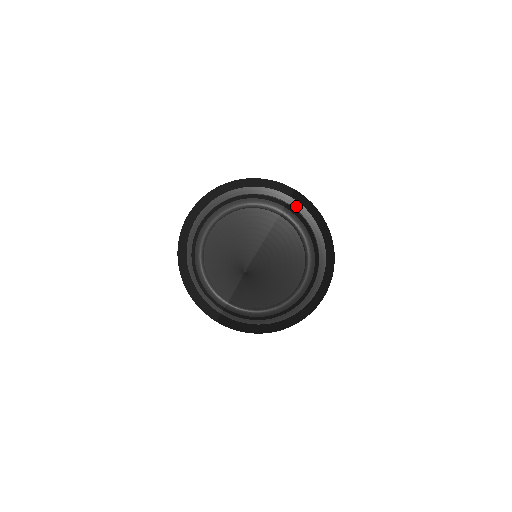
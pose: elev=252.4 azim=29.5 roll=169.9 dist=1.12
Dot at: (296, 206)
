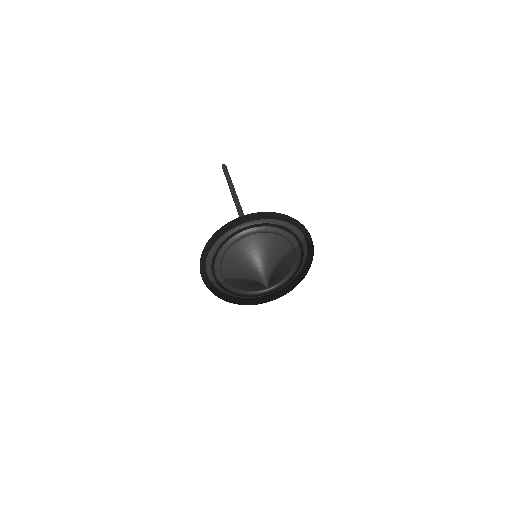
Dot at: (304, 244)
